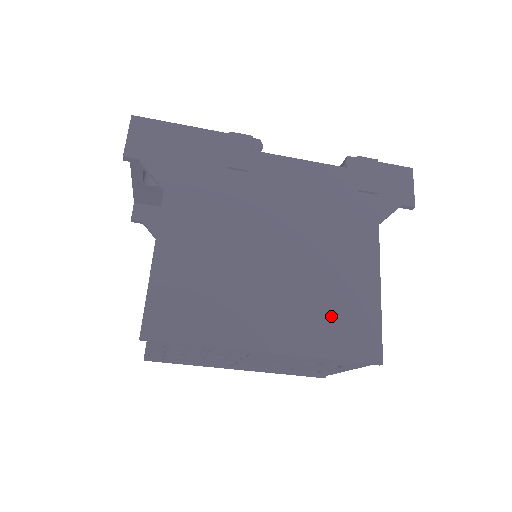
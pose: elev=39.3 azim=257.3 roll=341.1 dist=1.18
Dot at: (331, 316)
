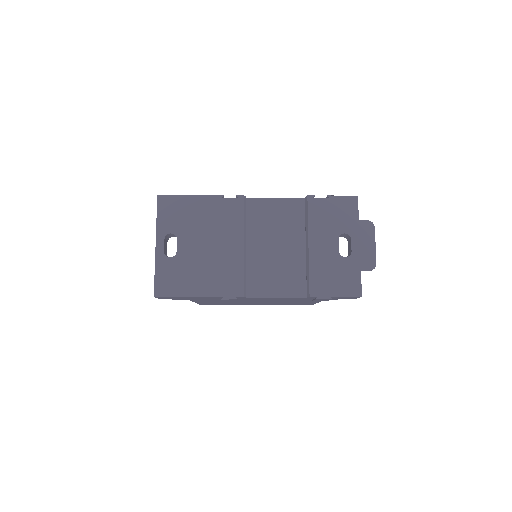
Dot at: occluded
